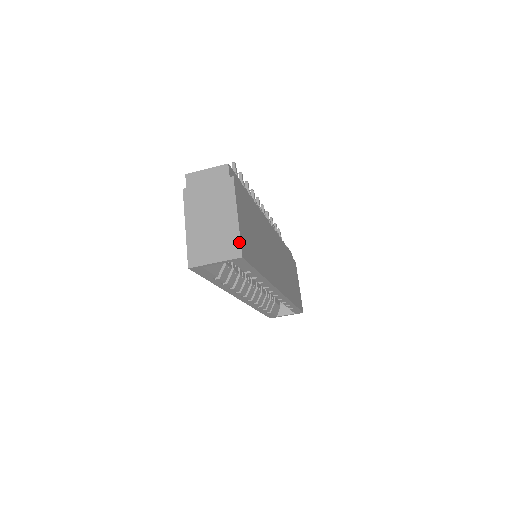
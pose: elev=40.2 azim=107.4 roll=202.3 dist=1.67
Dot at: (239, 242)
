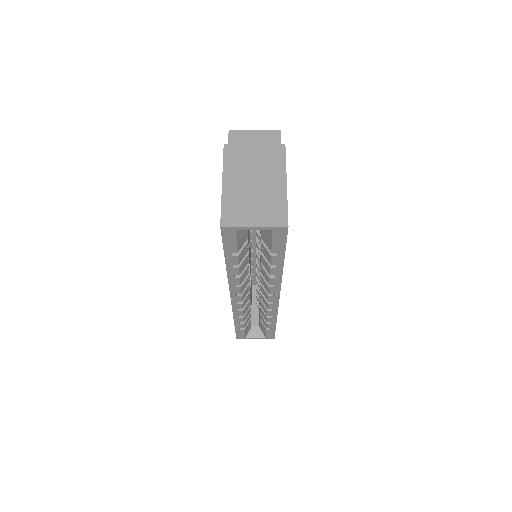
Dot at: (286, 210)
